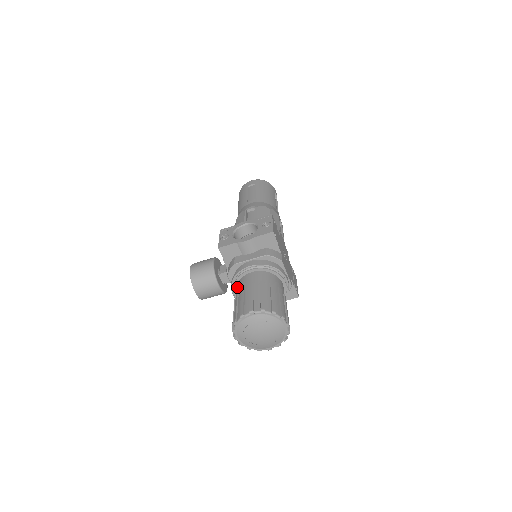
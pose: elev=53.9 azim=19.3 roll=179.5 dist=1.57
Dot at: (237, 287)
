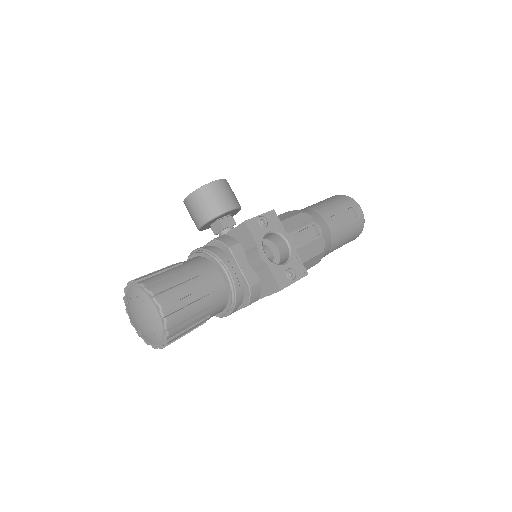
Dot at: (200, 260)
